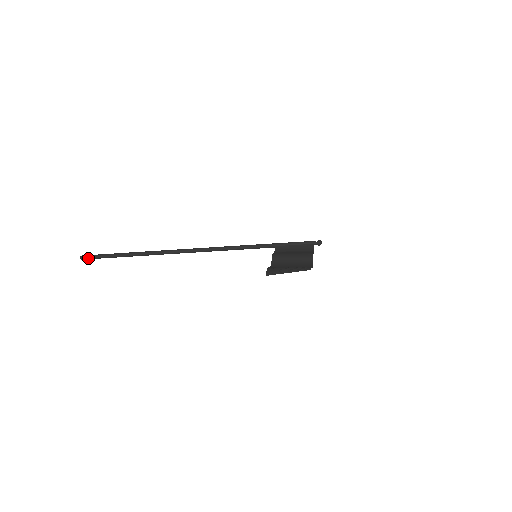
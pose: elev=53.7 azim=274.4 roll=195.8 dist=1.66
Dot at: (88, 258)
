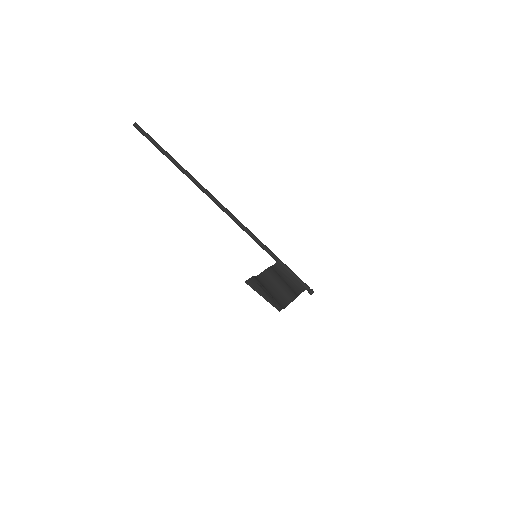
Dot at: (139, 130)
